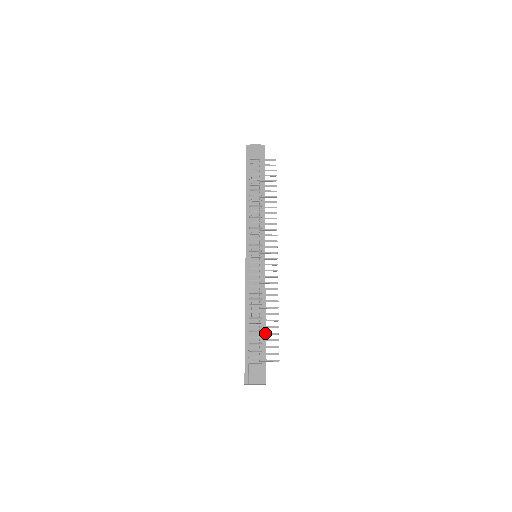
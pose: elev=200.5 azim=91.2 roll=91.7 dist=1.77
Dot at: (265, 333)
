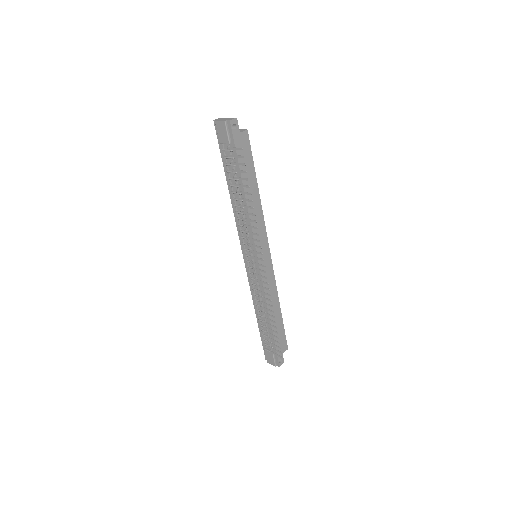
Dot at: (269, 334)
